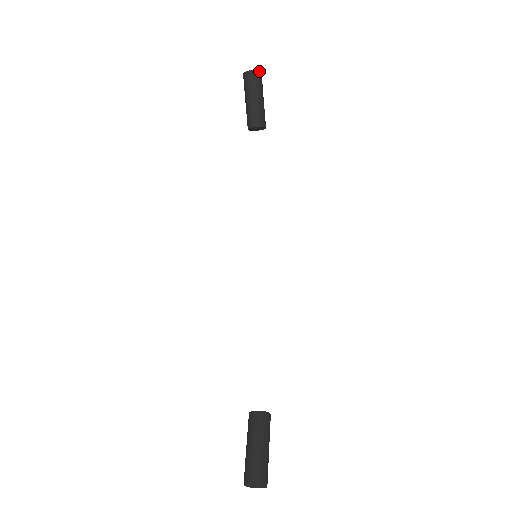
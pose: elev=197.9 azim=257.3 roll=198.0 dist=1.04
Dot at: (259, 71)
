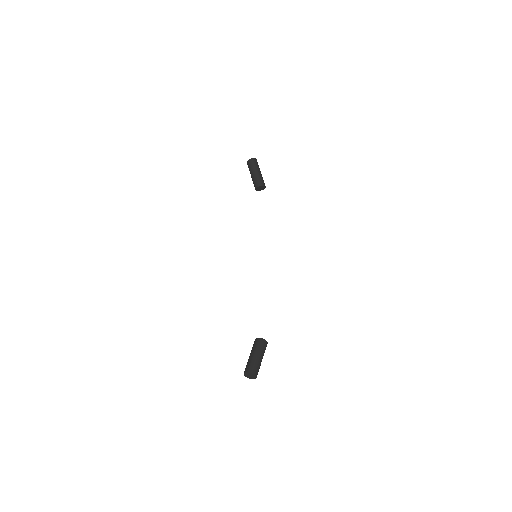
Dot at: (252, 159)
